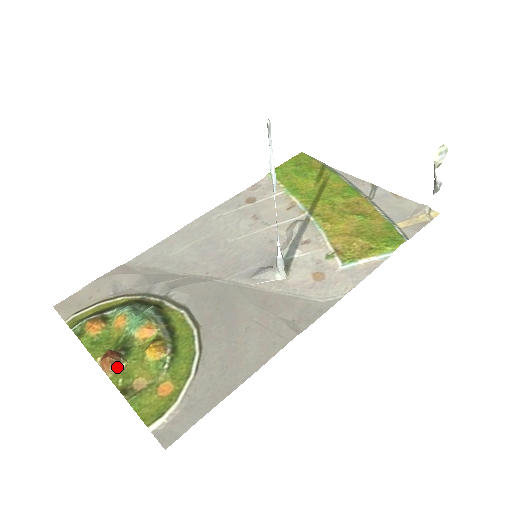
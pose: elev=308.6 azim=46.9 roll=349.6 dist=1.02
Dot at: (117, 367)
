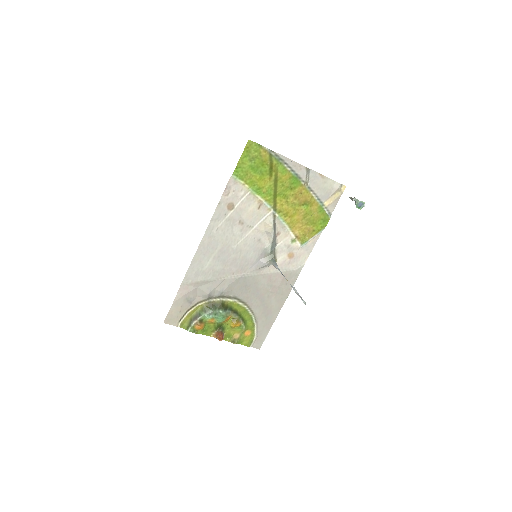
Dot at: (224, 336)
